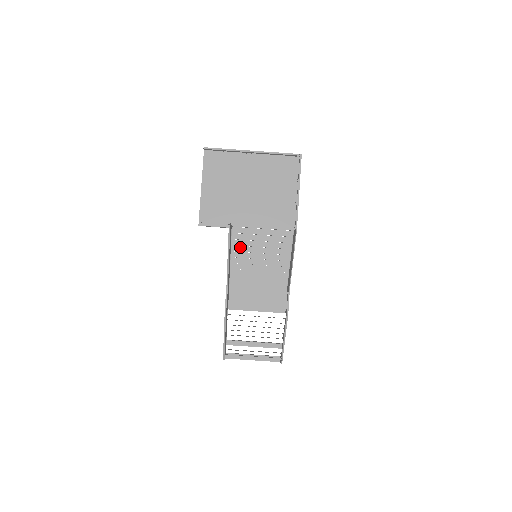
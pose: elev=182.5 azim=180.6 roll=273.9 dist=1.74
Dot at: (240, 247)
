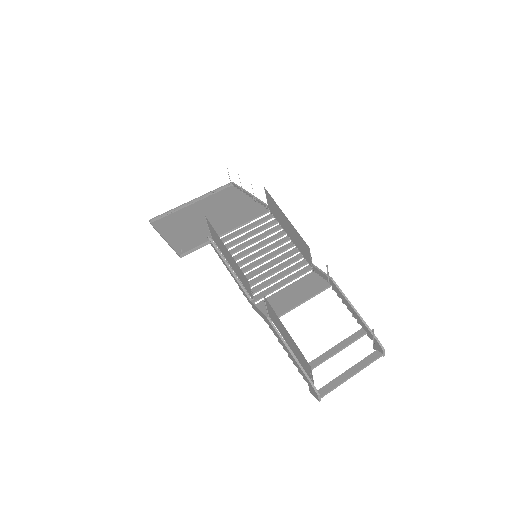
Dot at: (234, 256)
